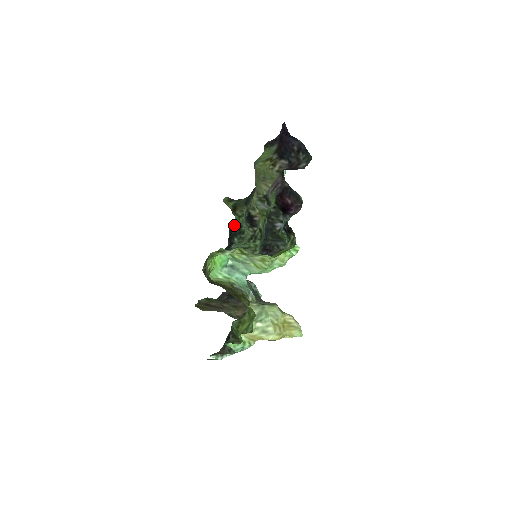
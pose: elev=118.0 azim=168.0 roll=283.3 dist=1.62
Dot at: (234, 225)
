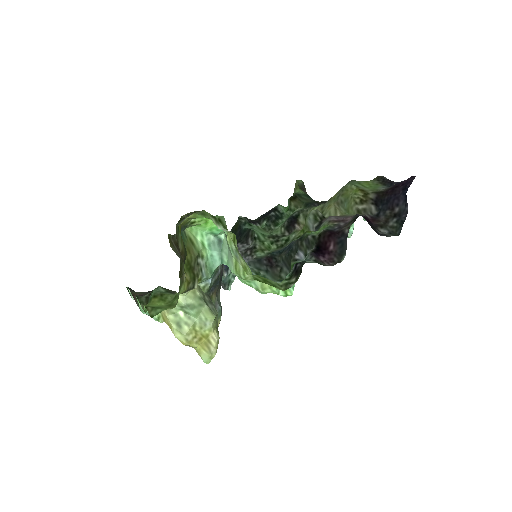
Dot at: (278, 210)
